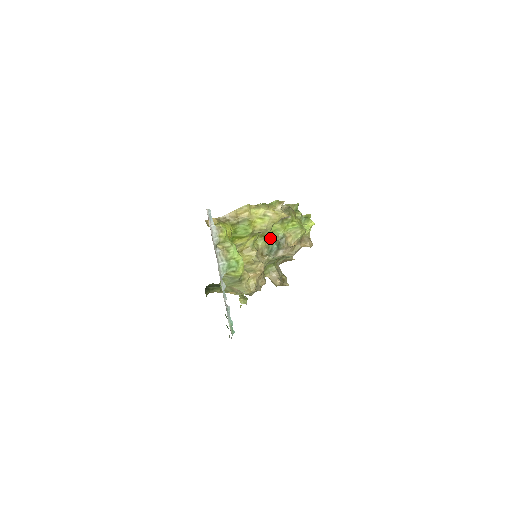
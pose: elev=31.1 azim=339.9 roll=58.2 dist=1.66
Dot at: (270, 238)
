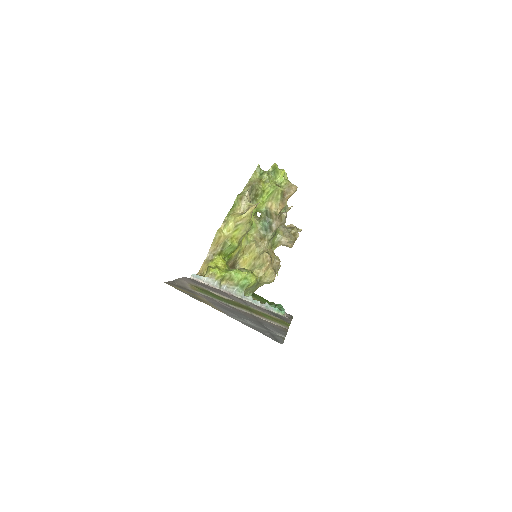
Dot at: occluded
